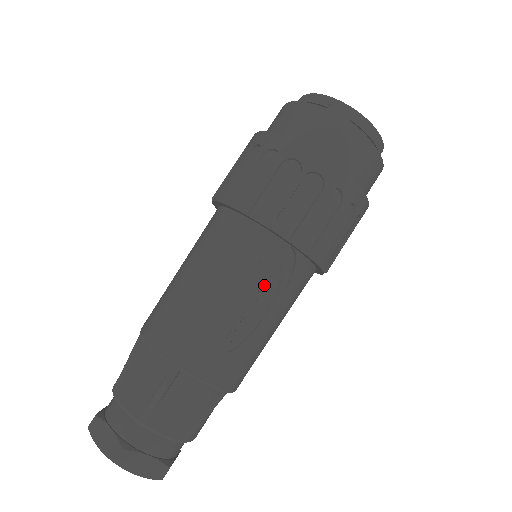
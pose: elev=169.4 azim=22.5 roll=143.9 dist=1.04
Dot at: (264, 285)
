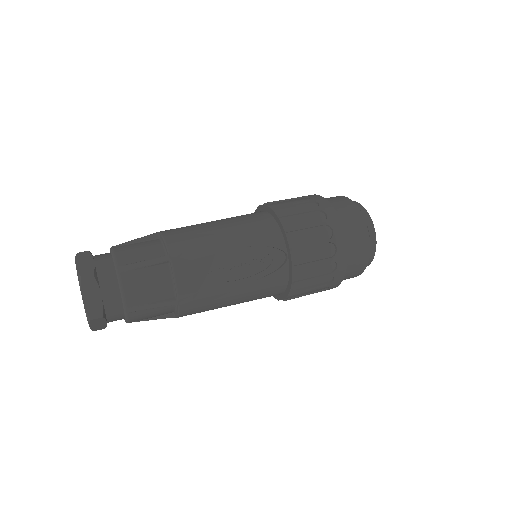
Dot at: (255, 262)
